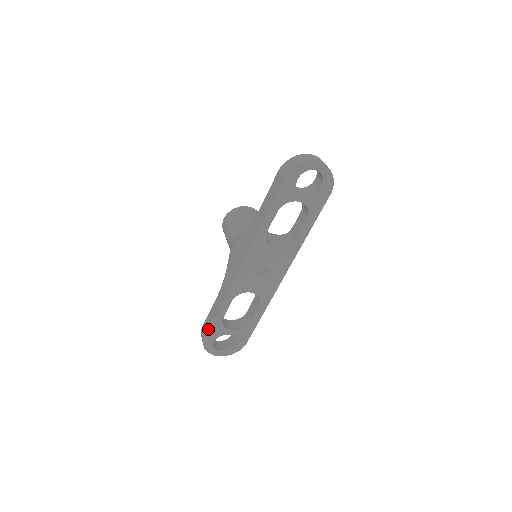
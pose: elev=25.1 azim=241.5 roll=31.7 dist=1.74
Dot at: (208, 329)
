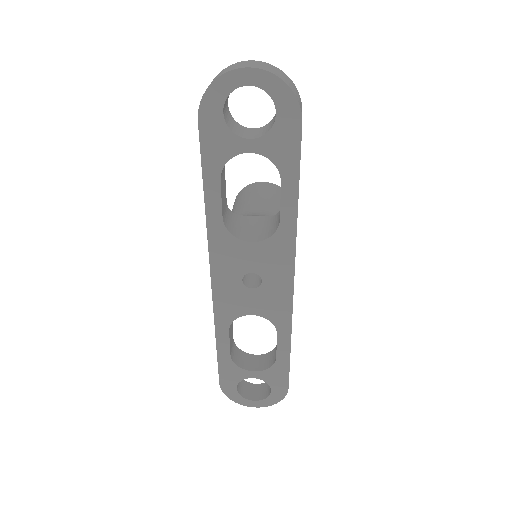
Dot at: (218, 372)
